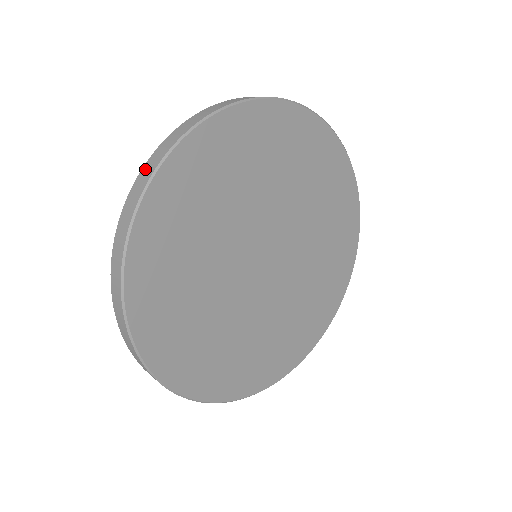
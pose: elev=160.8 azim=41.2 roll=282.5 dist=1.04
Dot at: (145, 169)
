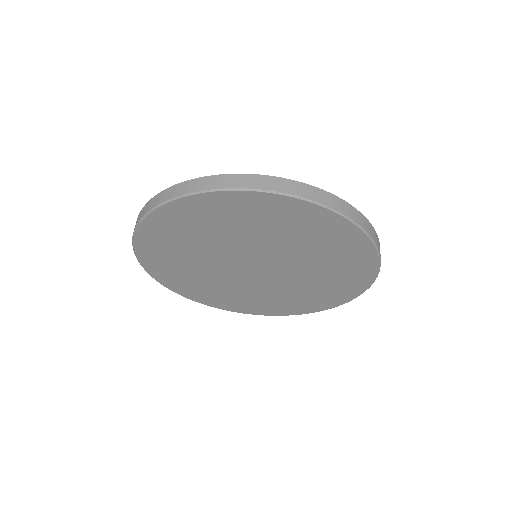
Dot at: (139, 216)
